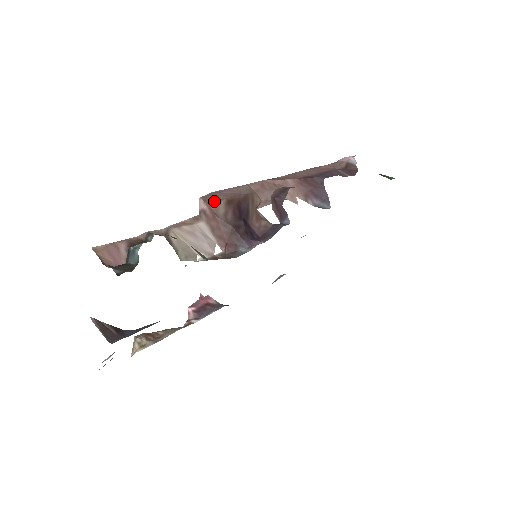
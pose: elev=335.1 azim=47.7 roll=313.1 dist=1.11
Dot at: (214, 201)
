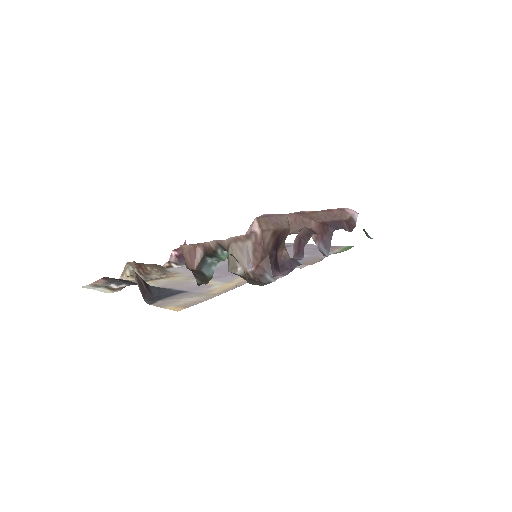
Dot at: (266, 230)
